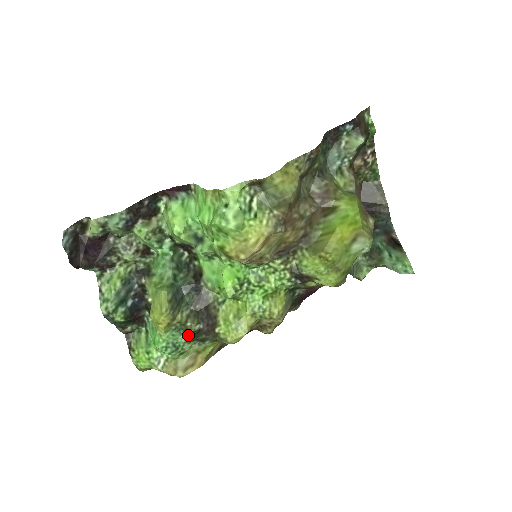
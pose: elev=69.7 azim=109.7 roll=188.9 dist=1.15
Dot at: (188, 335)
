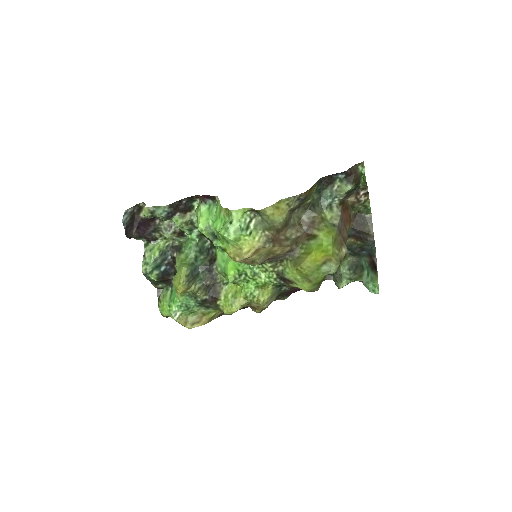
Dot at: (197, 301)
